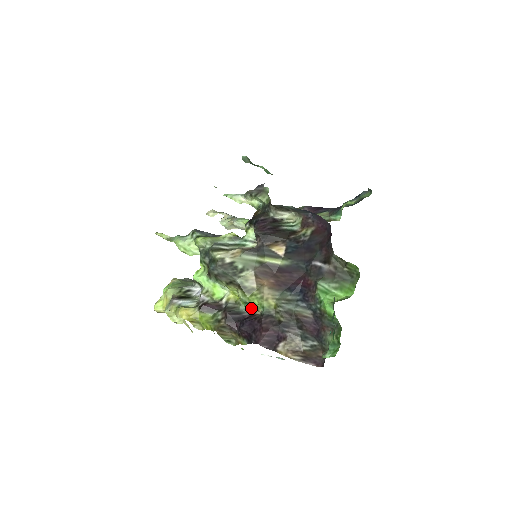
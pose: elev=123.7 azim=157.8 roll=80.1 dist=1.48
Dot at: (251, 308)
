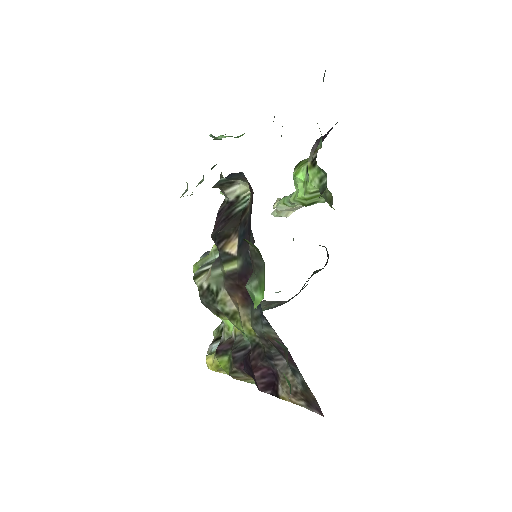
Dot at: occluded
